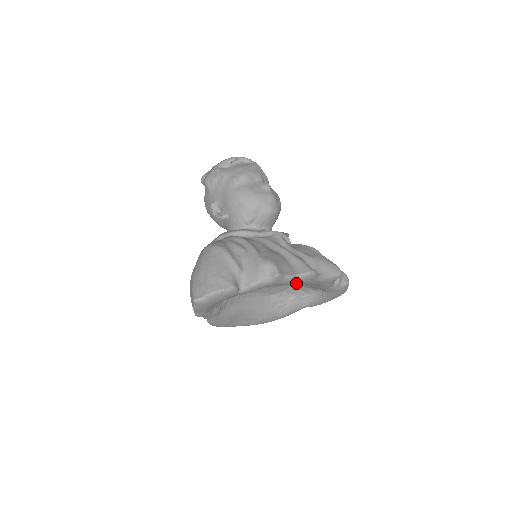
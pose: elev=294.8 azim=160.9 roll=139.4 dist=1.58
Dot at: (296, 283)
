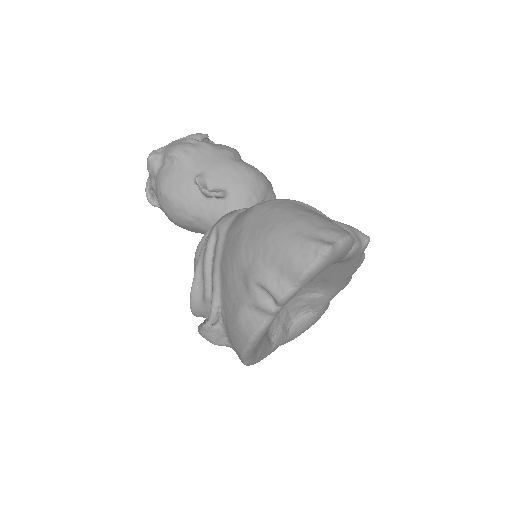
Dot at: (353, 268)
